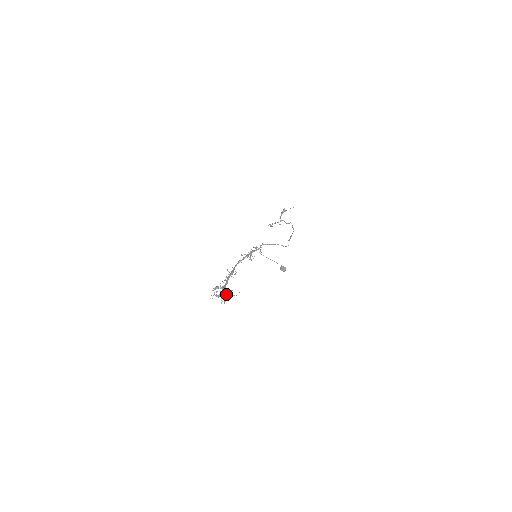
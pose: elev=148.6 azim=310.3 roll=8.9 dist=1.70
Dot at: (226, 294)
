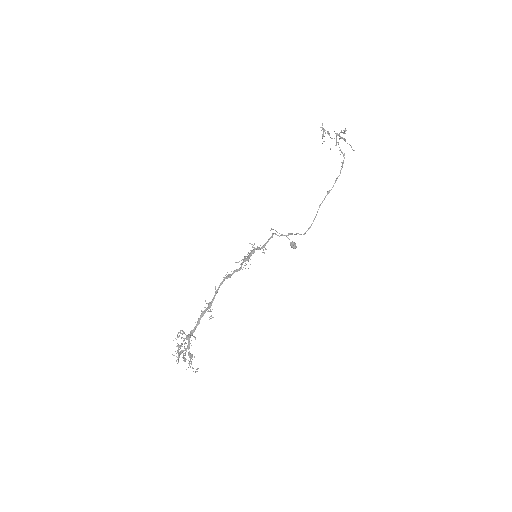
Dot at: (188, 354)
